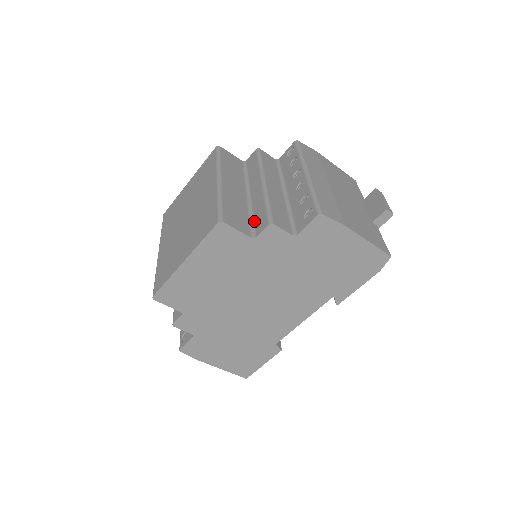
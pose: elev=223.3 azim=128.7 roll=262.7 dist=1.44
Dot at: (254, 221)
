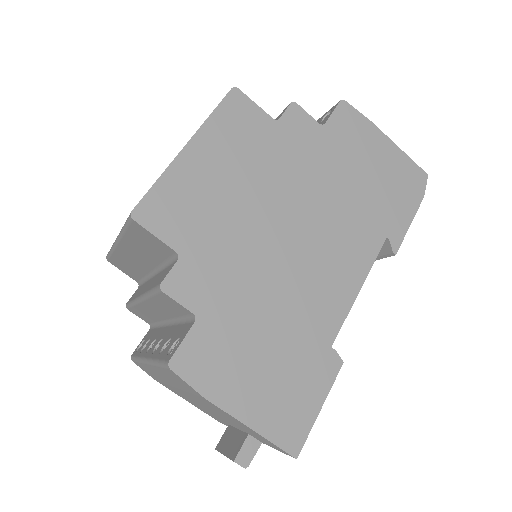
Dot at: occluded
